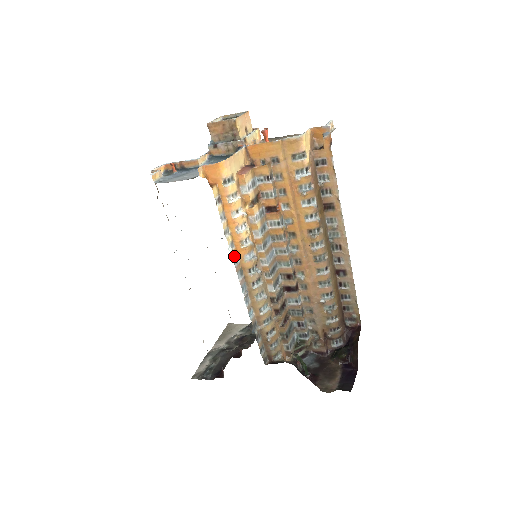
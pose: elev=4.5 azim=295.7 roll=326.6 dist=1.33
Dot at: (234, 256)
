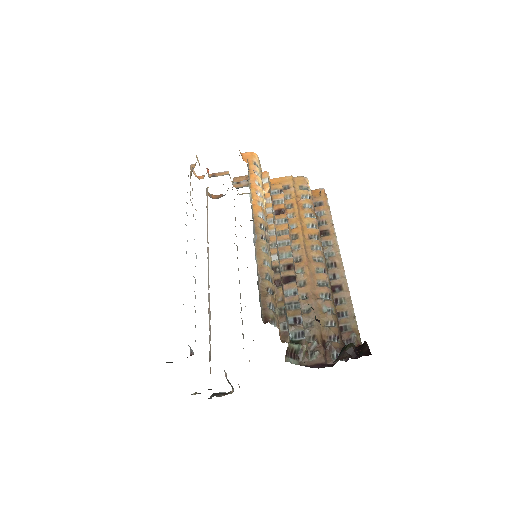
Dot at: (251, 205)
